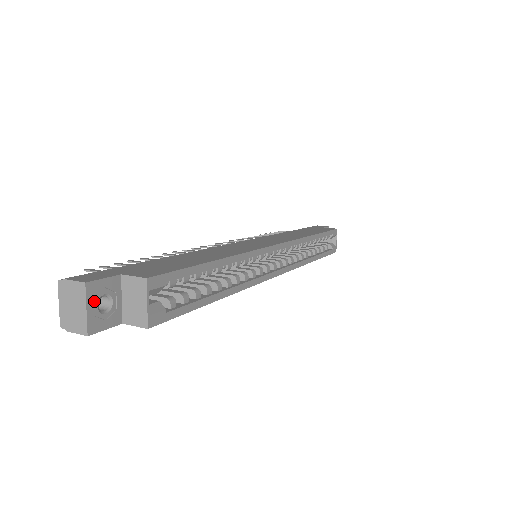
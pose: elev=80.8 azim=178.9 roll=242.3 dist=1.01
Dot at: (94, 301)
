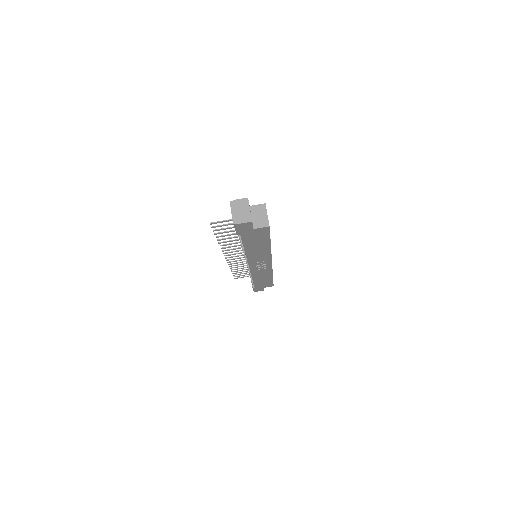
Dot at: occluded
